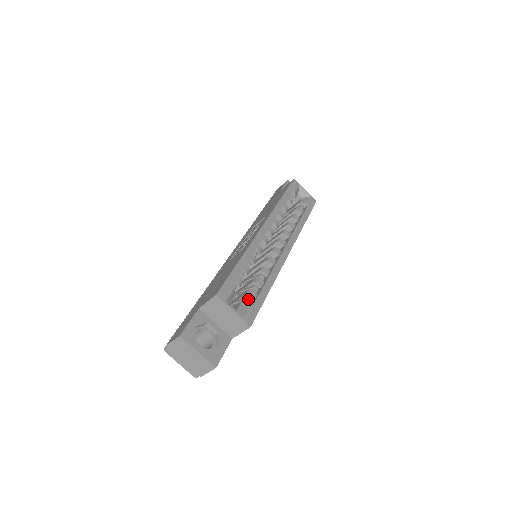
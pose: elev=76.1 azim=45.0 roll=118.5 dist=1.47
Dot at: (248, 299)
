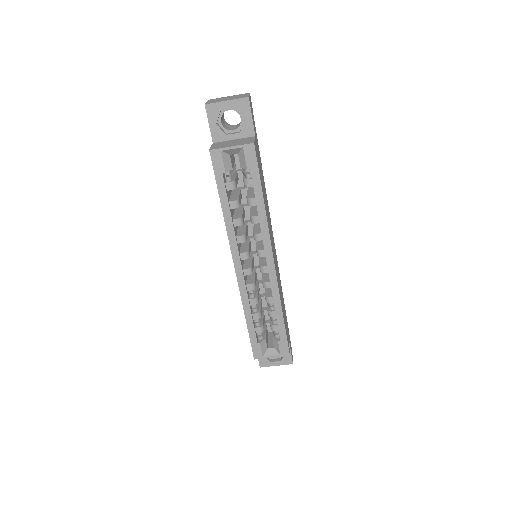
Dot at: (275, 333)
